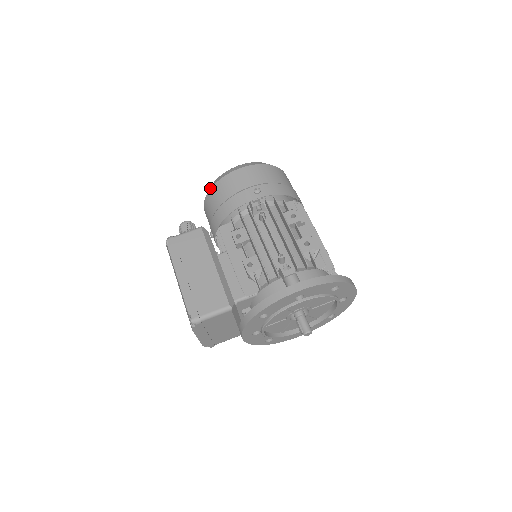
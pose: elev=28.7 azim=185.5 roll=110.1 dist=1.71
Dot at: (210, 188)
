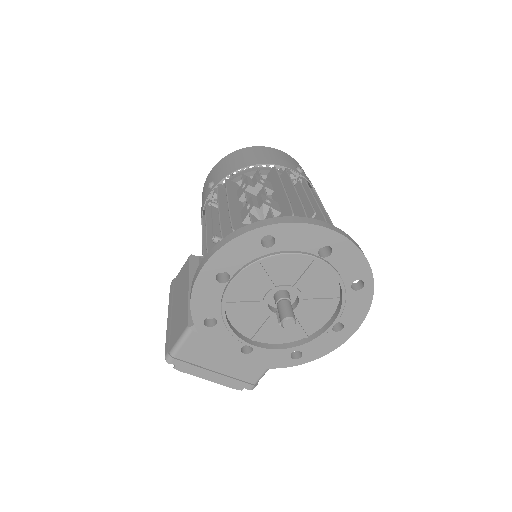
Dot at: occluded
